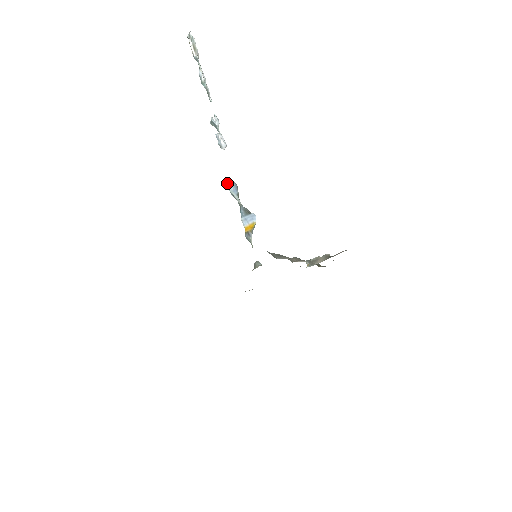
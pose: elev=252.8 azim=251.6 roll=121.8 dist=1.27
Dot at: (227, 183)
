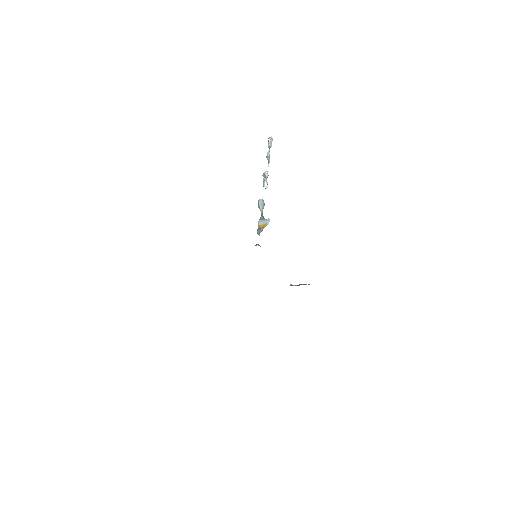
Dot at: (259, 199)
